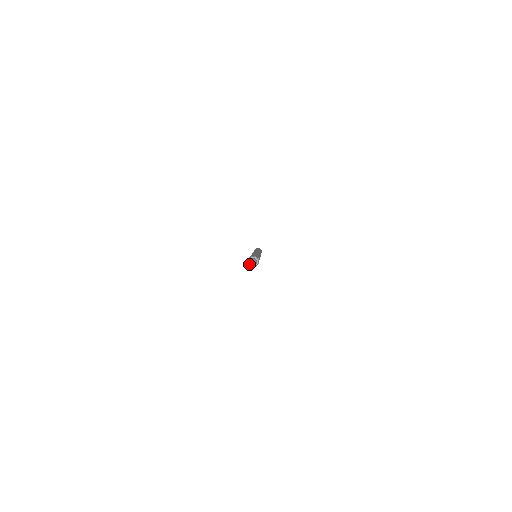
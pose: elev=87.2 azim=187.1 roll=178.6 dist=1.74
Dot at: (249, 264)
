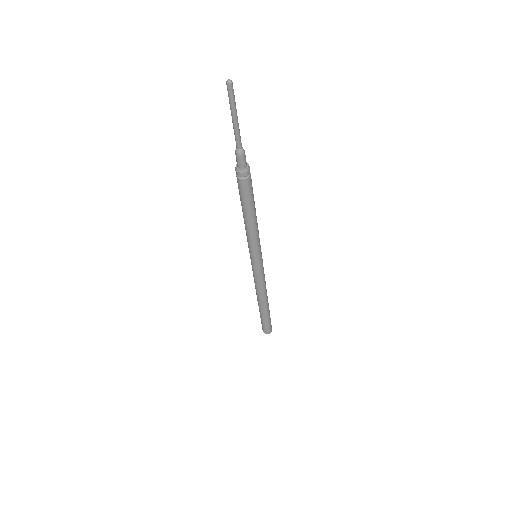
Dot at: (229, 91)
